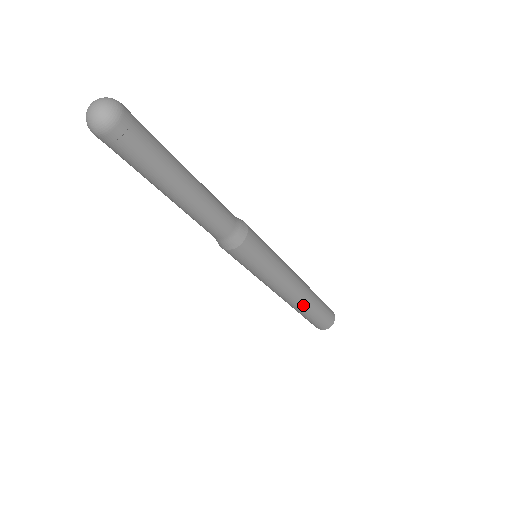
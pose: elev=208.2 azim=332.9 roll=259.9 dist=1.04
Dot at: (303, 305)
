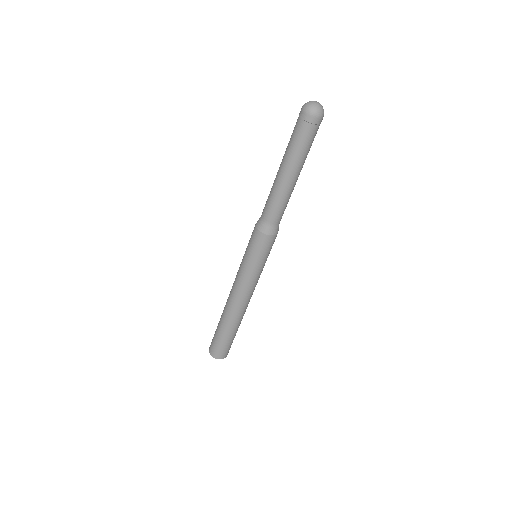
Dot at: occluded
